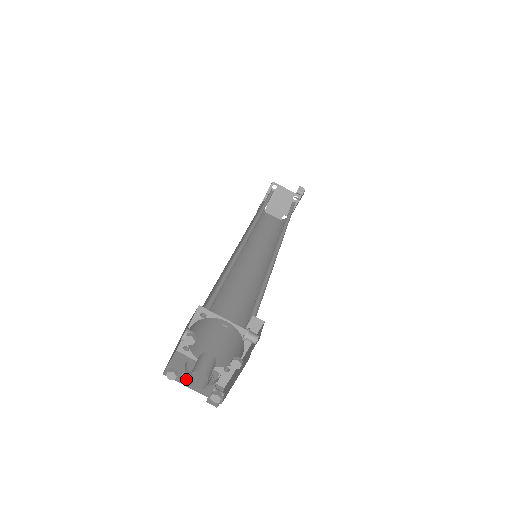
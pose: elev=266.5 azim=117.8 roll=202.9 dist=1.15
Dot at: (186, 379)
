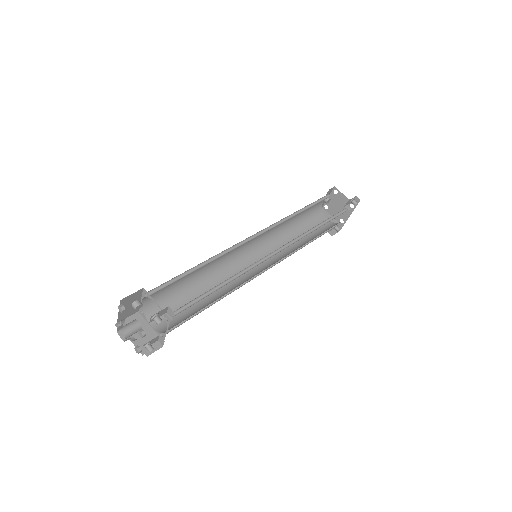
Dot at: occluded
